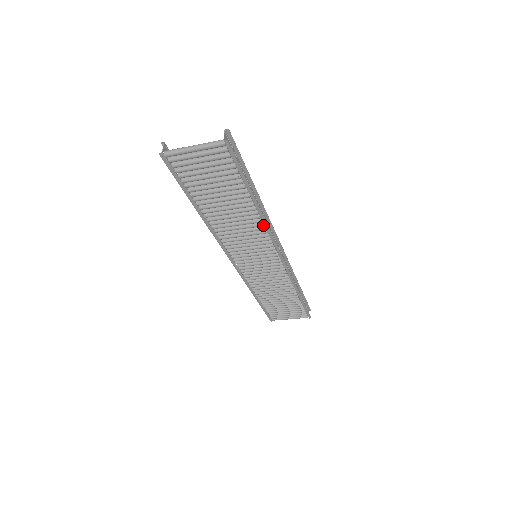
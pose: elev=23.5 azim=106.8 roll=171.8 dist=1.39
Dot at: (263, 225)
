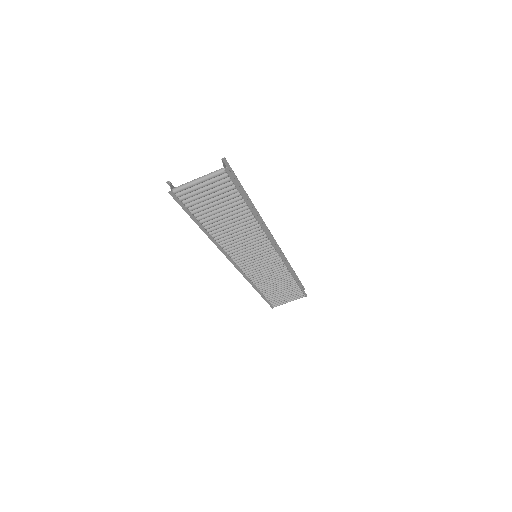
Dot at: (261, 229)
